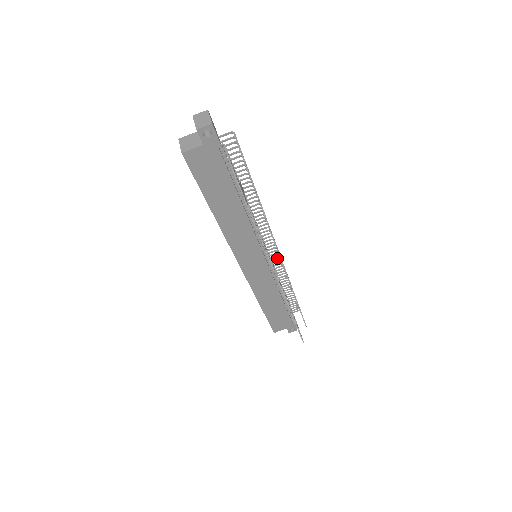
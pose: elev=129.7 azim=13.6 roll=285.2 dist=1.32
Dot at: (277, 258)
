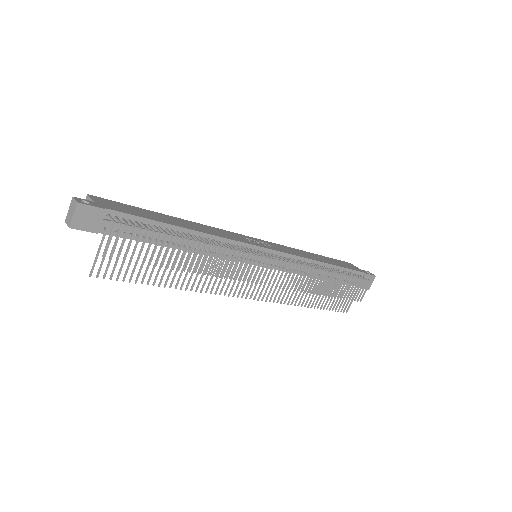
Dot at: (292, 261)
